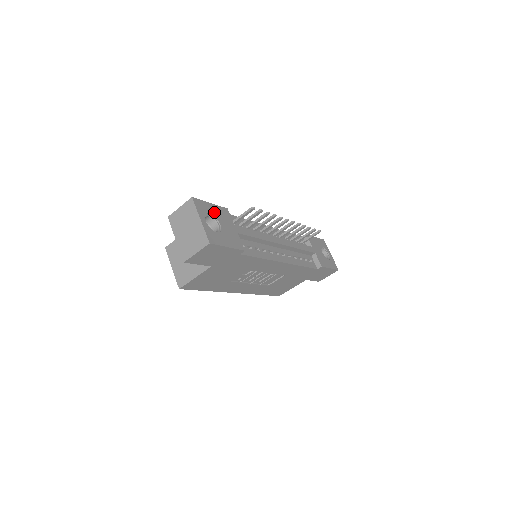
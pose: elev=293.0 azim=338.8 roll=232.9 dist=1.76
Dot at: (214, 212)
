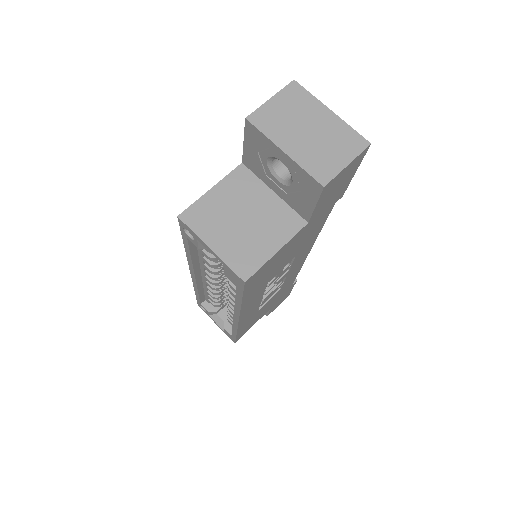
Dot at: occluded
